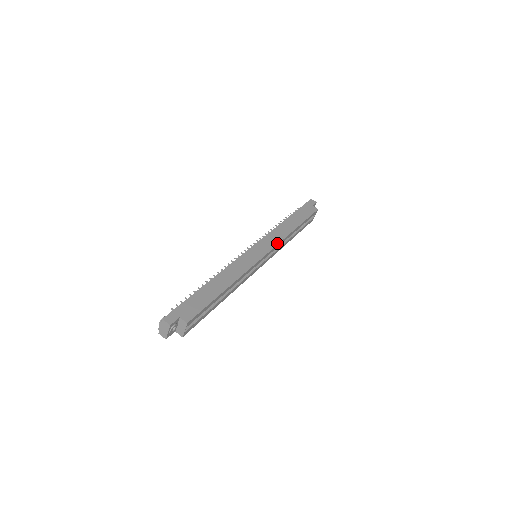
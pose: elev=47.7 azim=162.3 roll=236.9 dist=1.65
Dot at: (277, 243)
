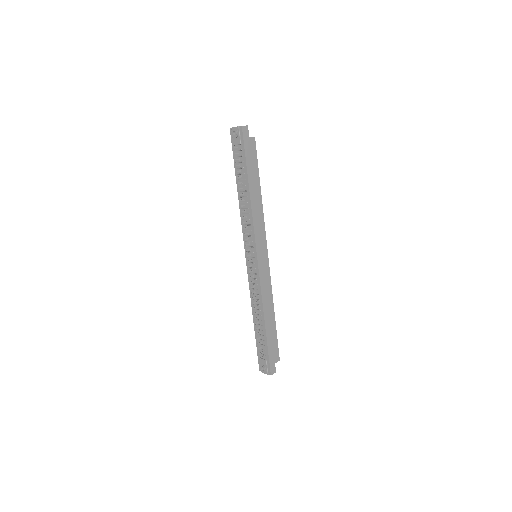
Dot at: (265, 233)
